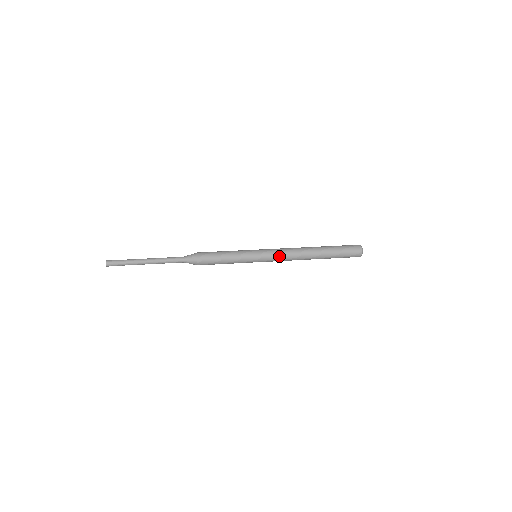
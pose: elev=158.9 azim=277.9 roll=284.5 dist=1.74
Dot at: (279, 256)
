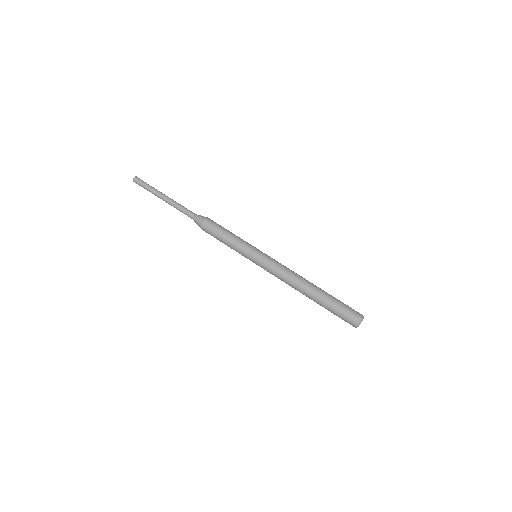
Dot at: (273, 272)
